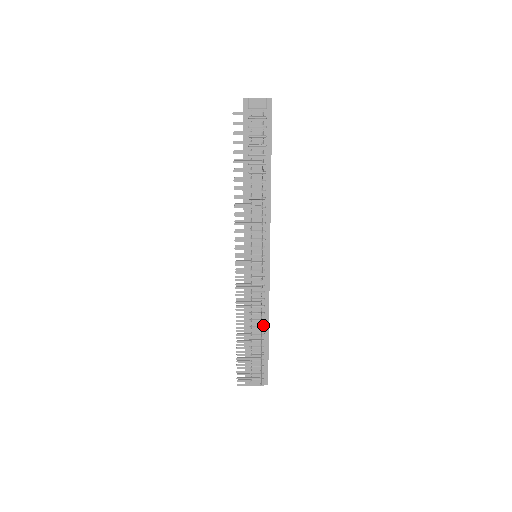
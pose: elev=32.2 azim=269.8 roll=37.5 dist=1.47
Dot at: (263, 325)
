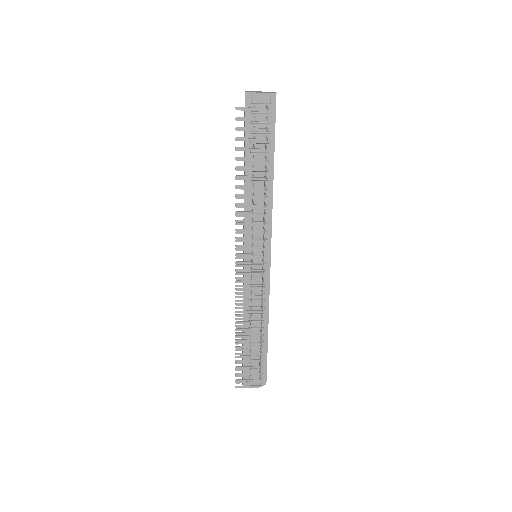
Dot at: (262, 326)
